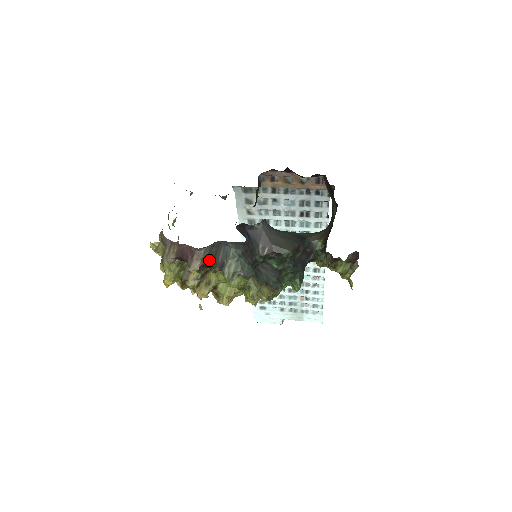
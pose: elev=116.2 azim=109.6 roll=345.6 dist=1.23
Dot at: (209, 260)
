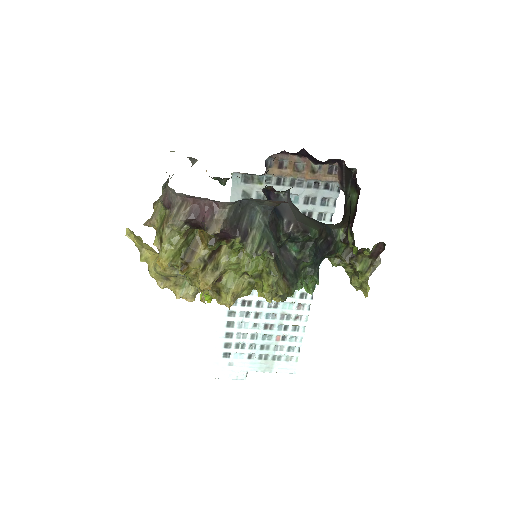
Dot at: (232, 224)
